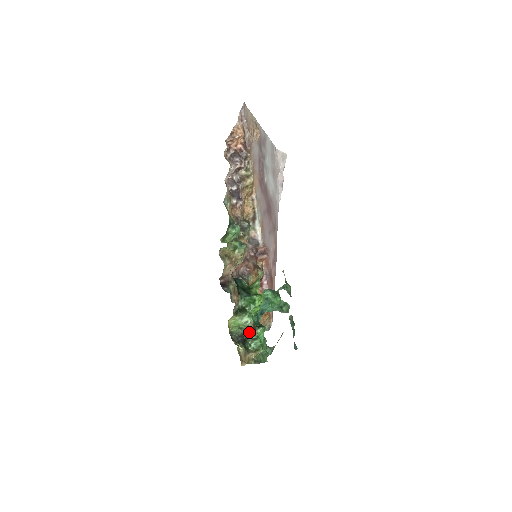
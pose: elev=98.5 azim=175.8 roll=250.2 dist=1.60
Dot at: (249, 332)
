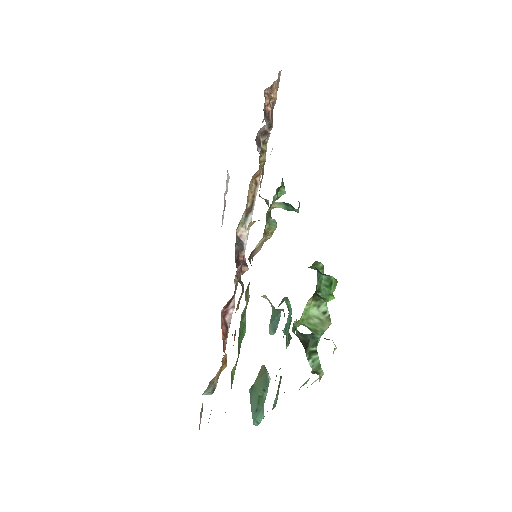
Dot at: (309, 338)
